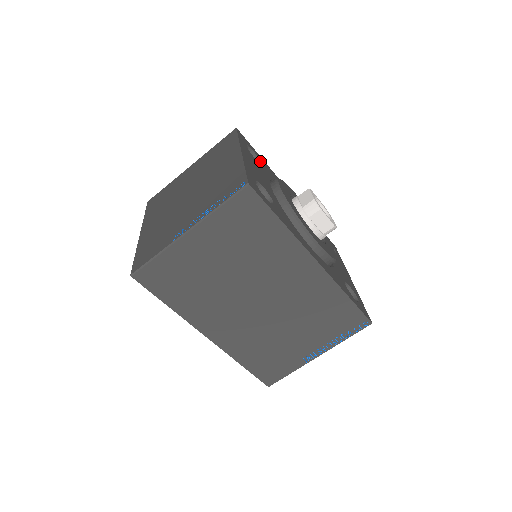
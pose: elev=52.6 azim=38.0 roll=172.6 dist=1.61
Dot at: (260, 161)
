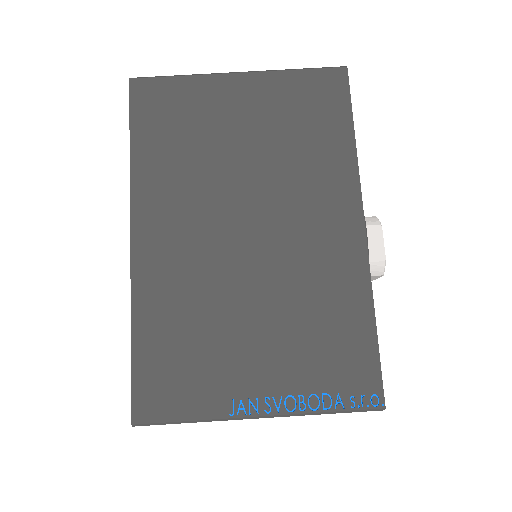
Dot at: occluded
